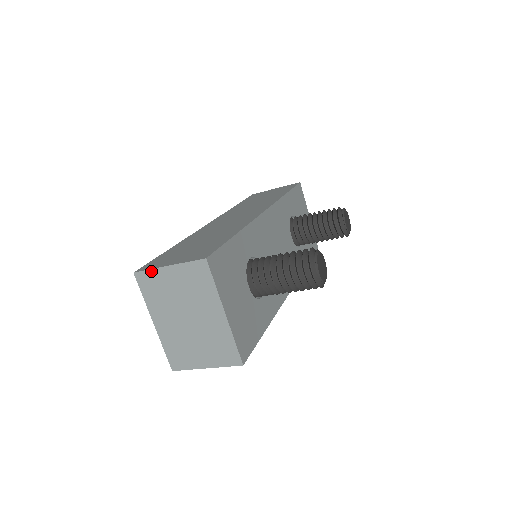
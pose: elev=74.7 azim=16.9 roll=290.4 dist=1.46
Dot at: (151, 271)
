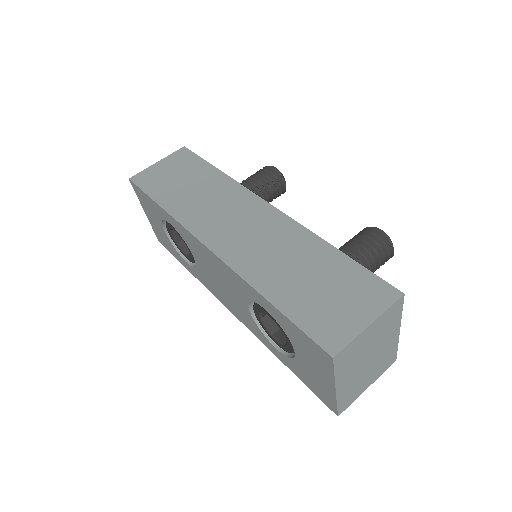
Dot at: (352, 342)
